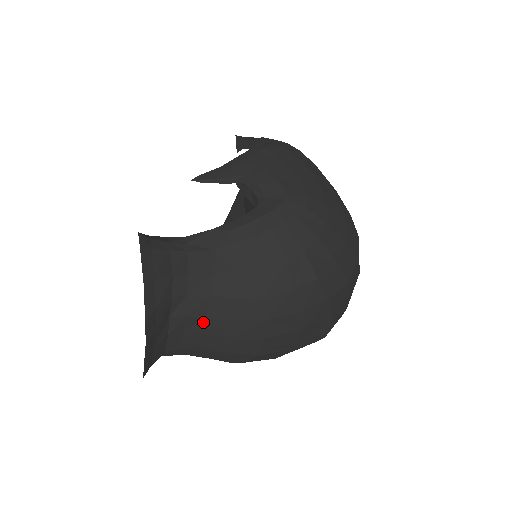
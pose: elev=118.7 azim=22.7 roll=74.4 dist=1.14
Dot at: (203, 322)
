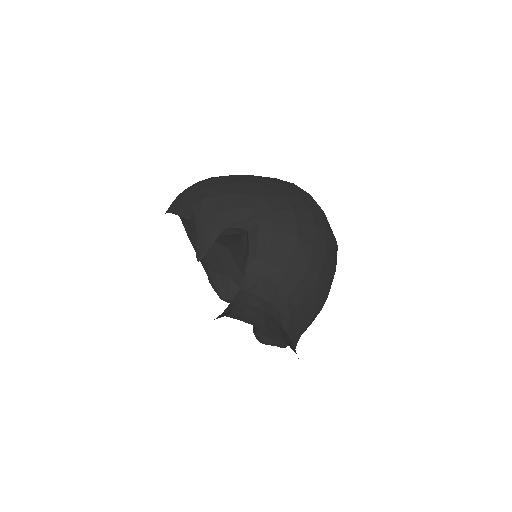
Dot at: (297, 313)
